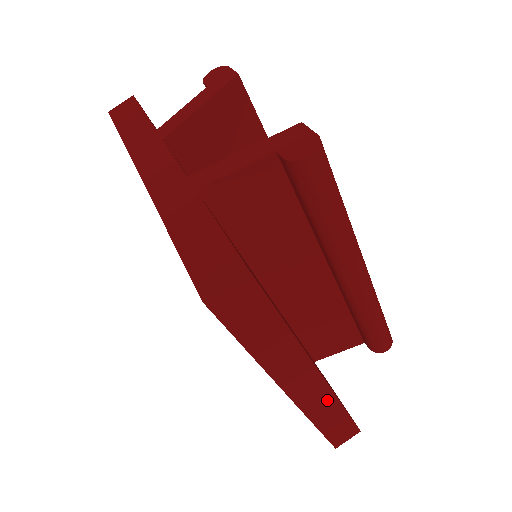
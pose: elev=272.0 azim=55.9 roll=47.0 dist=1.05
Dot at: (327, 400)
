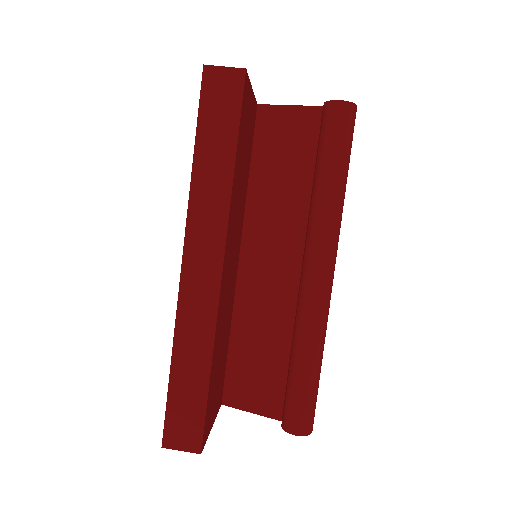
Dot at: (205, 323)
